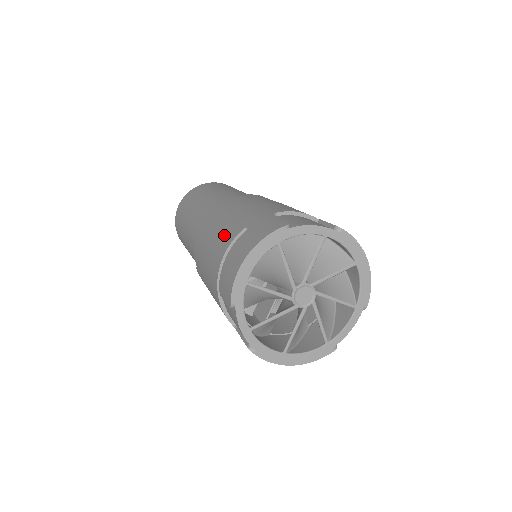
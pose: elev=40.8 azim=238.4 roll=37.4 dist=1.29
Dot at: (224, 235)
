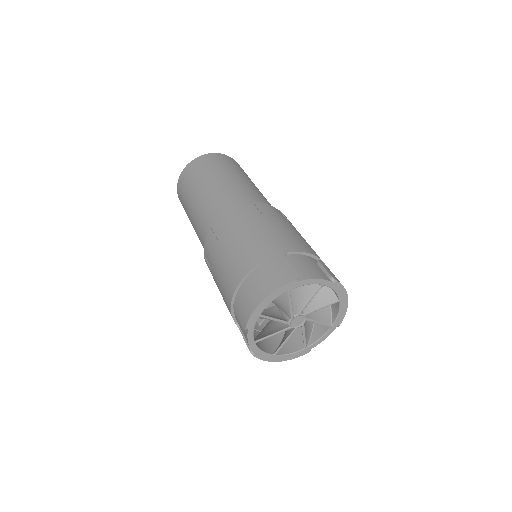
Dot at: (241, 259)
